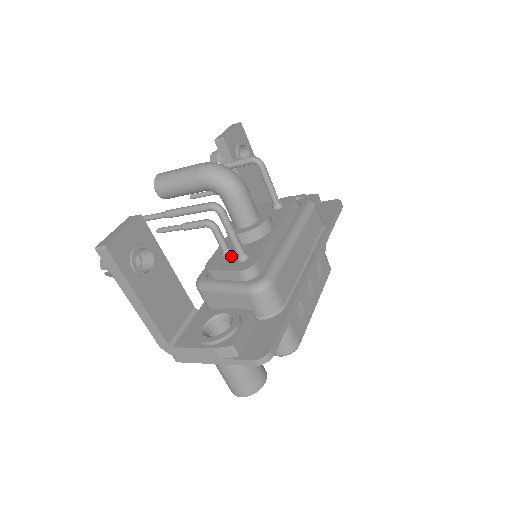
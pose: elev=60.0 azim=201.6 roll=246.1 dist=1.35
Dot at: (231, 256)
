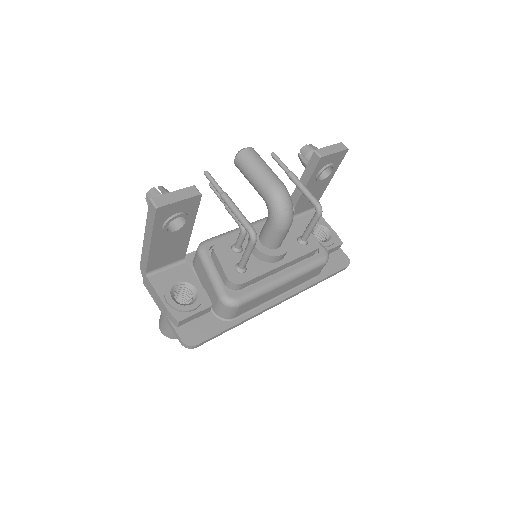
Dot at: (236, 255)
